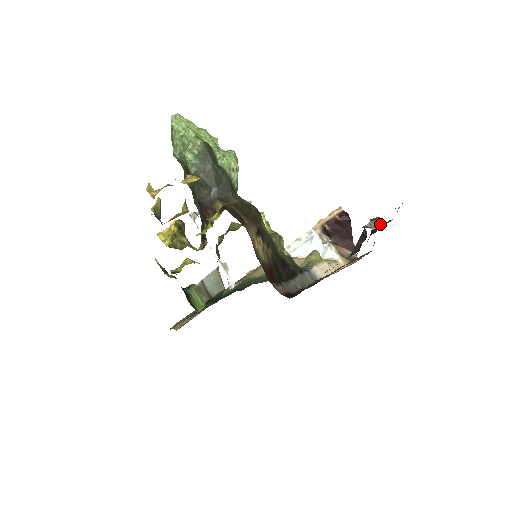
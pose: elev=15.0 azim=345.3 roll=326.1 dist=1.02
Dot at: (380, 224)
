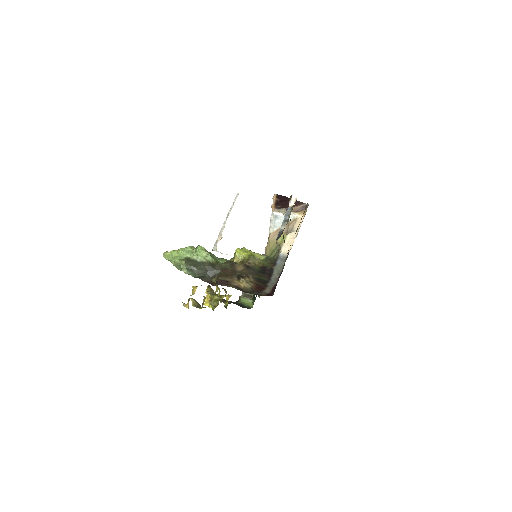
Dot at: (291, 210)
